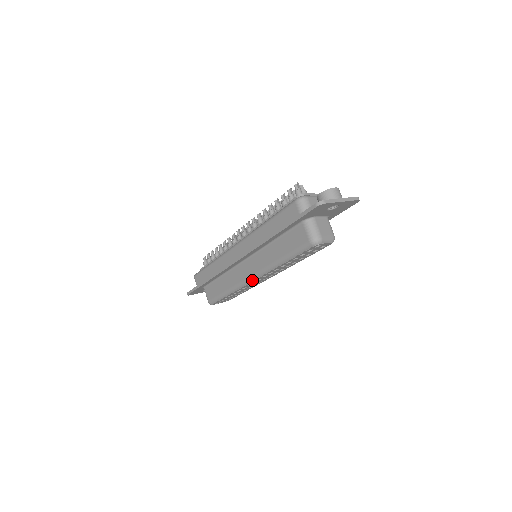
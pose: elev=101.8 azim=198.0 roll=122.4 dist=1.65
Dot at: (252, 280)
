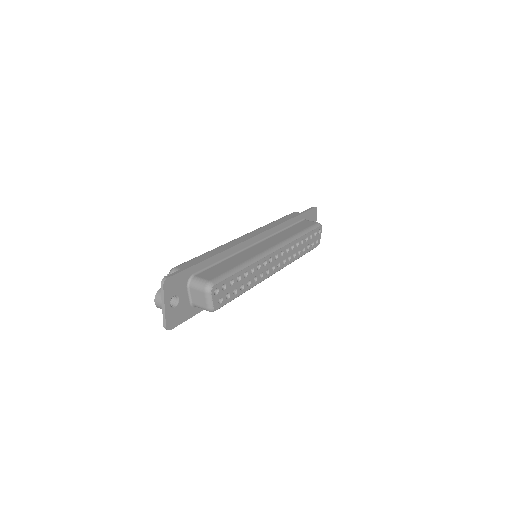
Dot at: (275, 250)
